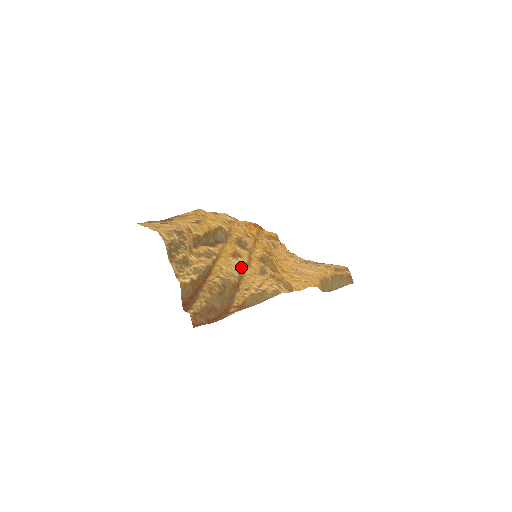
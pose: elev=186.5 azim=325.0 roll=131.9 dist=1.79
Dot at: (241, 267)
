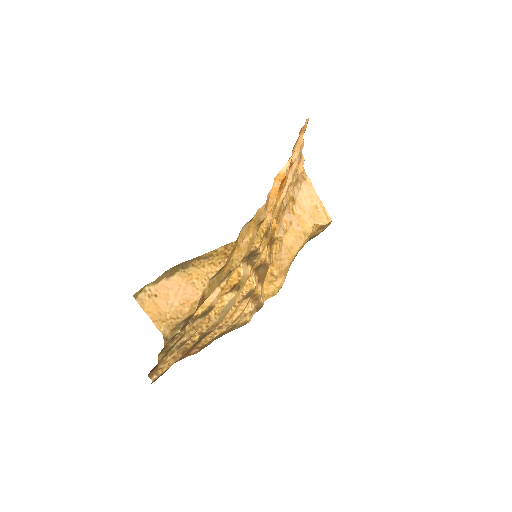
Dot at: occluded
